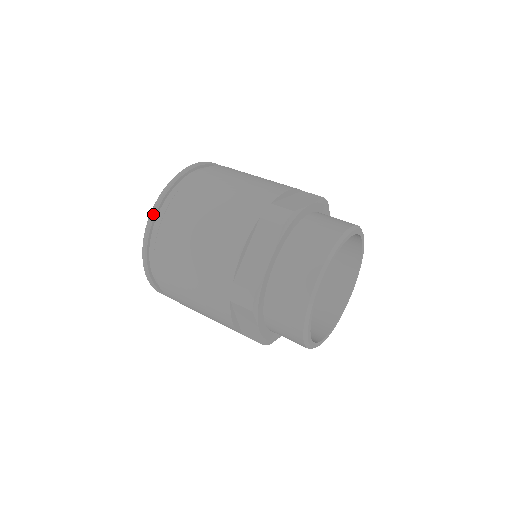
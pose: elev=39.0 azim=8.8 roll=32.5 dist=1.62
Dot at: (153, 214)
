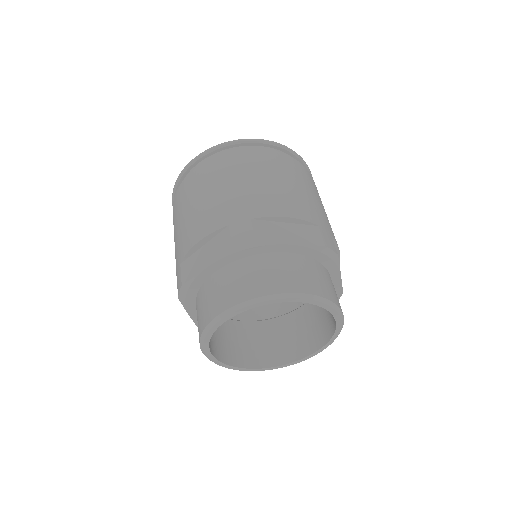
Dot at: (189, 165)
